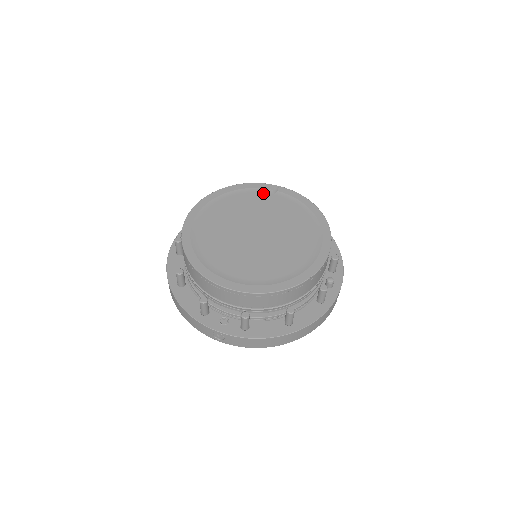
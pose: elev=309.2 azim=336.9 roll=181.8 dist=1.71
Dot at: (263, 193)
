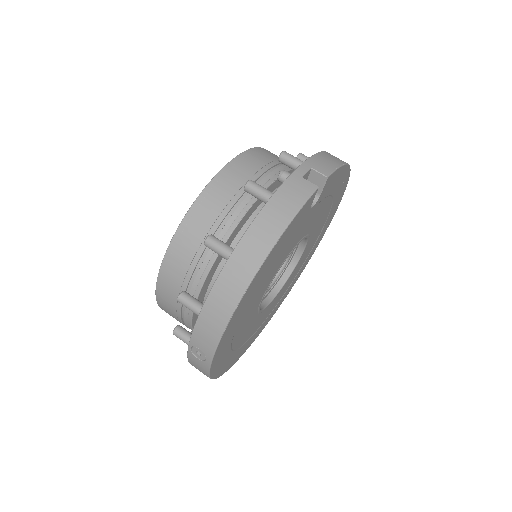
Dot at: occluded
